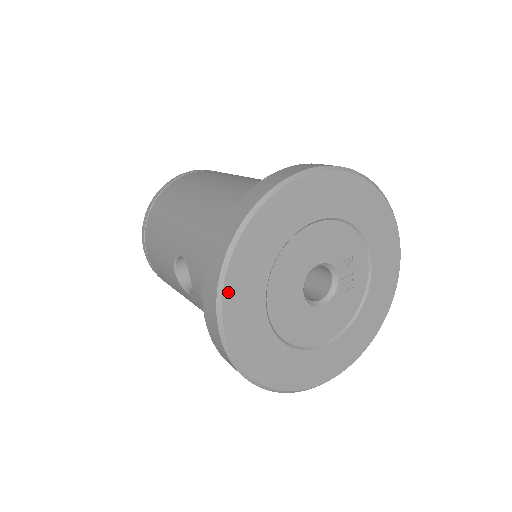
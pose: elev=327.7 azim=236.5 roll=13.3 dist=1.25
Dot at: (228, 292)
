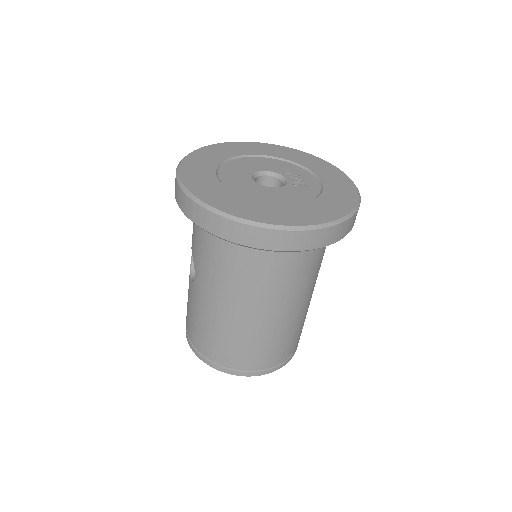
Dot at: (185, 163)
